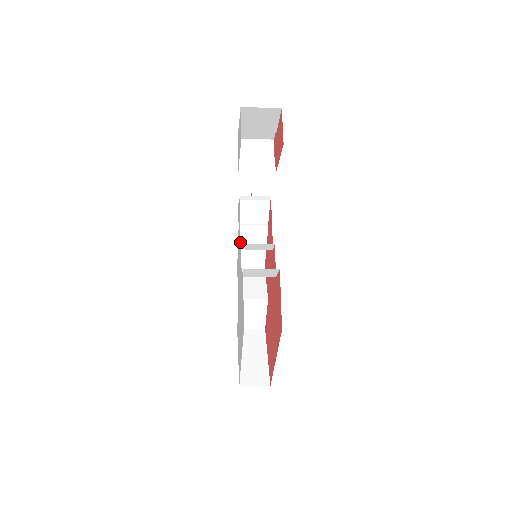
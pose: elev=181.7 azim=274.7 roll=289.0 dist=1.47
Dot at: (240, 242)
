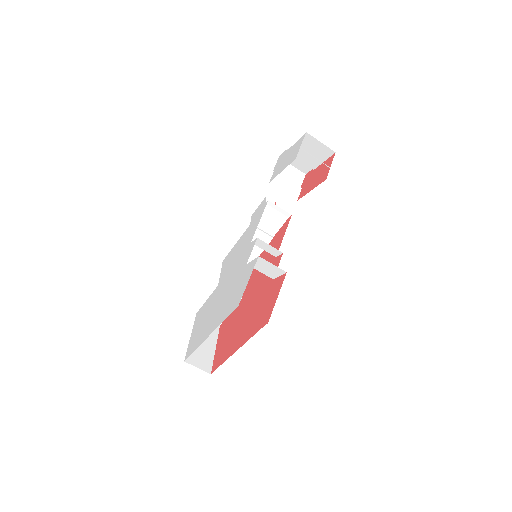
Dot at: occluded
